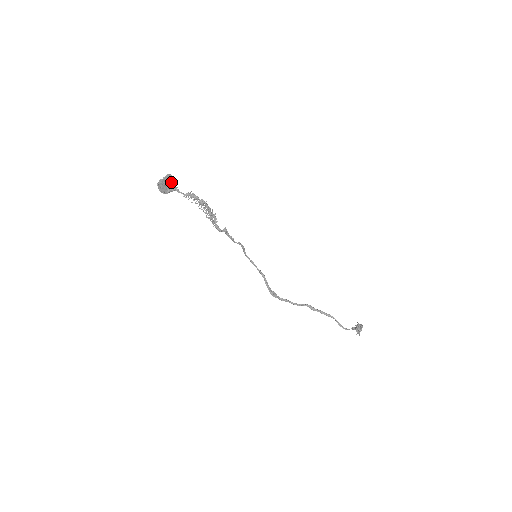
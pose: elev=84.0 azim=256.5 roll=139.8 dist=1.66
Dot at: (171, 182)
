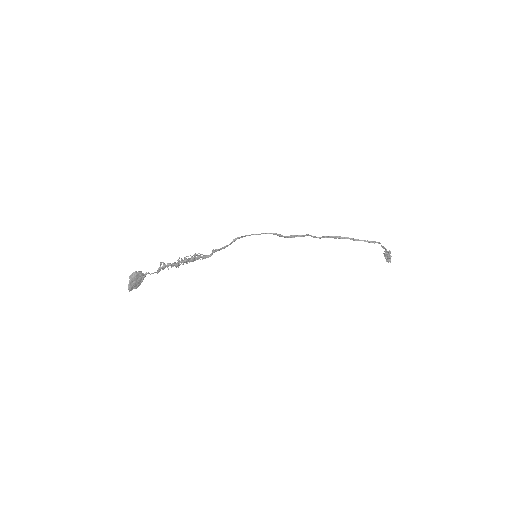
Dot at: (138, 277)
